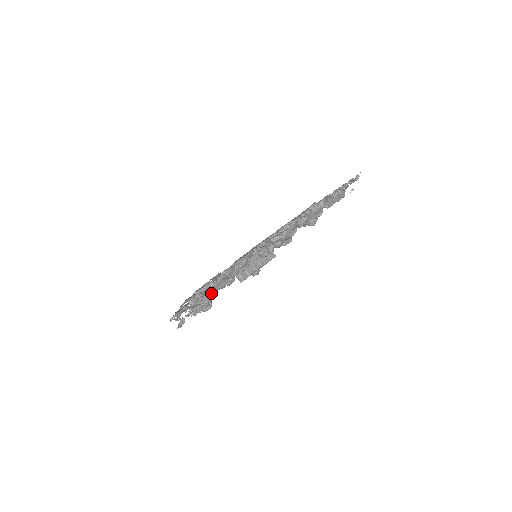
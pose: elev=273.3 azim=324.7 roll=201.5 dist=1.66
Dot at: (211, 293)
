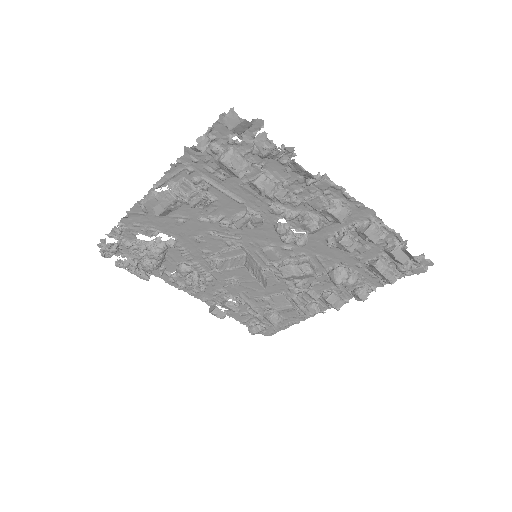
Dot at: (162, 273)
